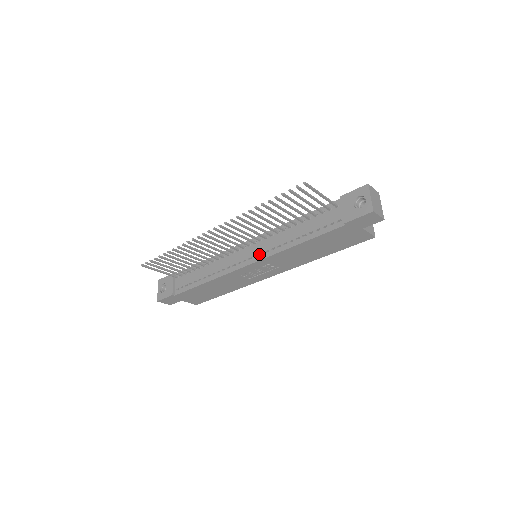
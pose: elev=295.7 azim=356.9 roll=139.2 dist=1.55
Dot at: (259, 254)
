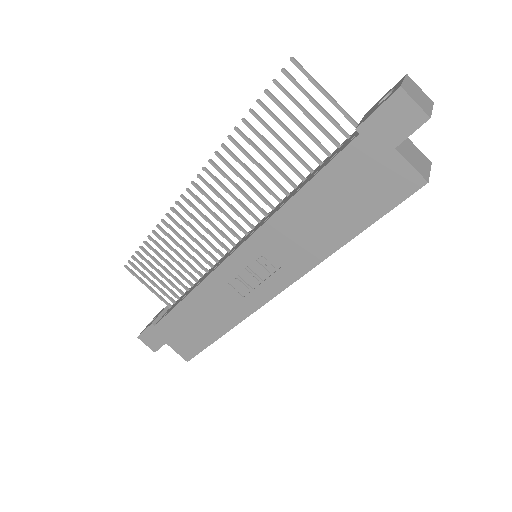
Dot at: (249, 234)
